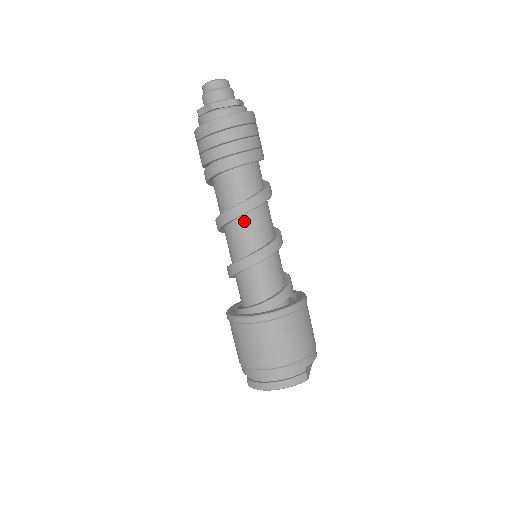
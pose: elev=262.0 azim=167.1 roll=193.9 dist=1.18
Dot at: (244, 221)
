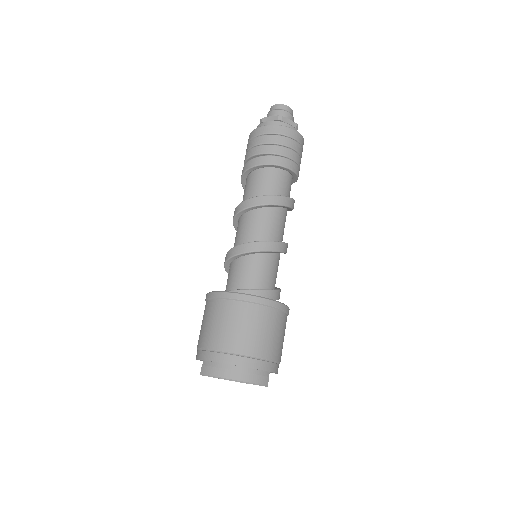
Dot at: (267, 212)
